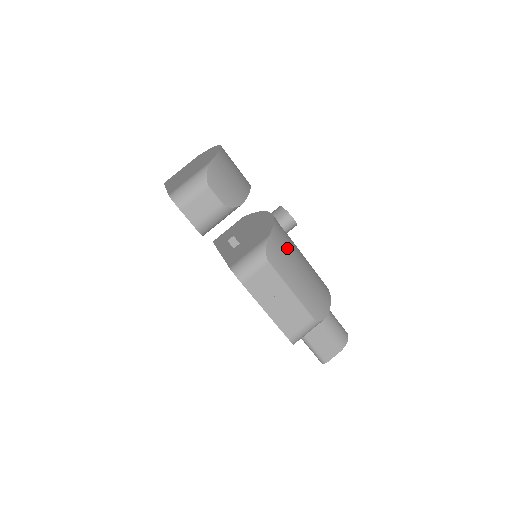
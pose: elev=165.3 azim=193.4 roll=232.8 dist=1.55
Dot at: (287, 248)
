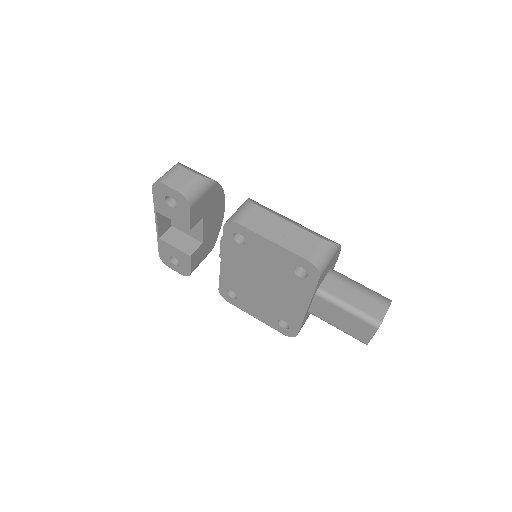
Dot at: occluded
